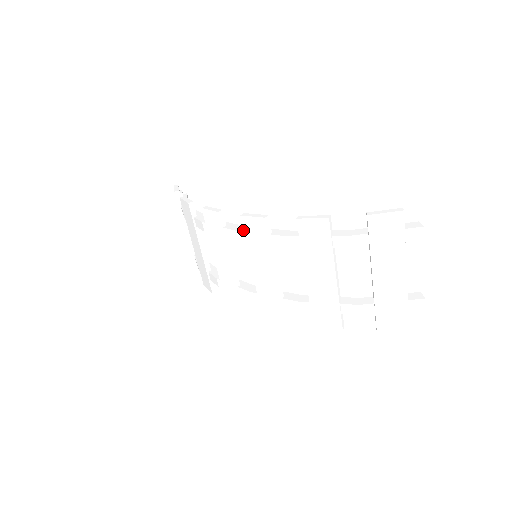
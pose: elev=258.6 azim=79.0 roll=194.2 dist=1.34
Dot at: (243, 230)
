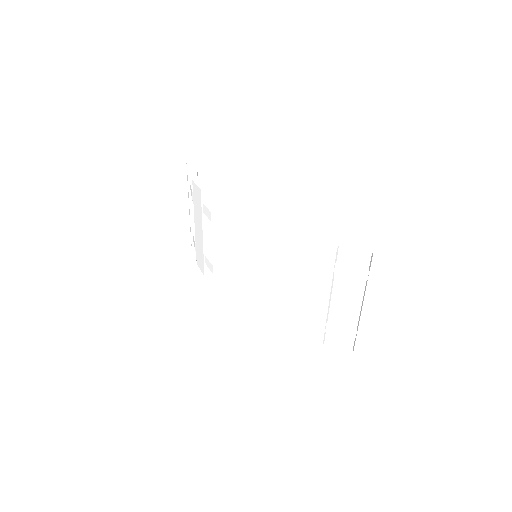
Dot at: (251, 235)
